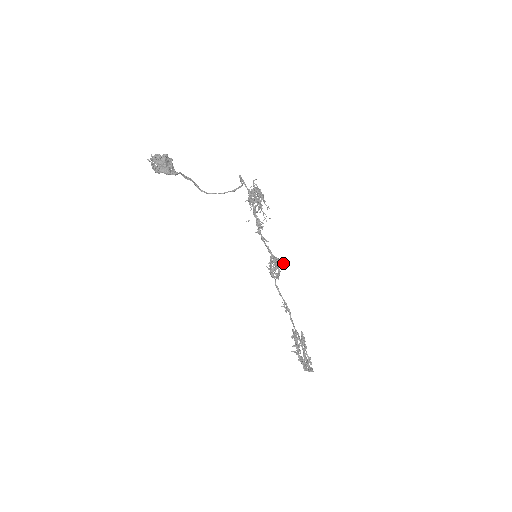
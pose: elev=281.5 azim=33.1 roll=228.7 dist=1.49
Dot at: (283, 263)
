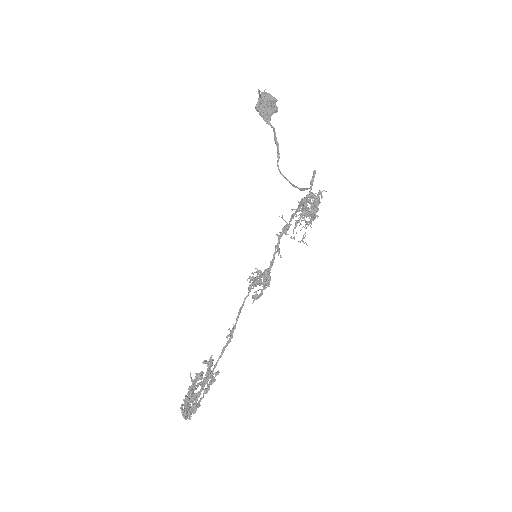
Dot at: occluded
